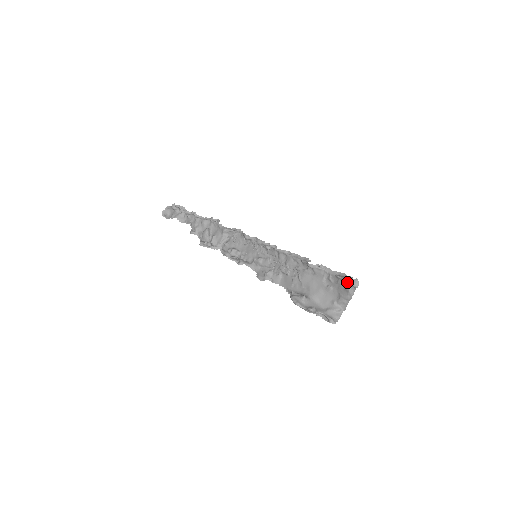
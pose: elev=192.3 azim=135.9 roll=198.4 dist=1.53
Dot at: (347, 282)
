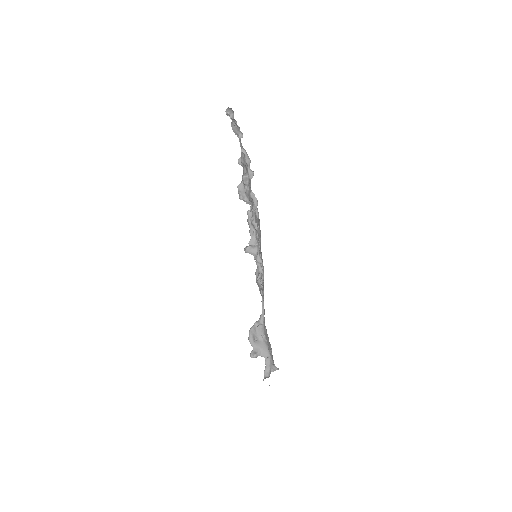
Dot at: (265, 376)
